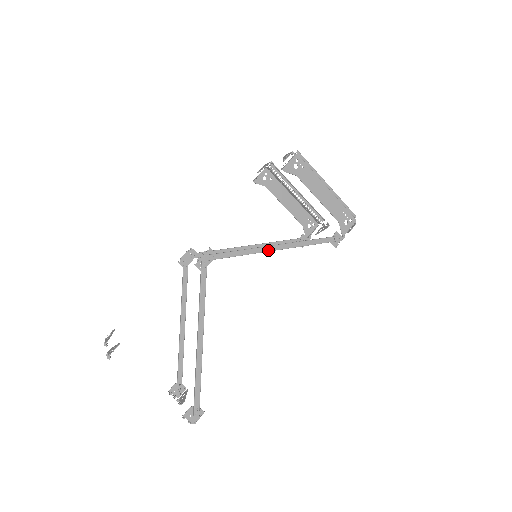
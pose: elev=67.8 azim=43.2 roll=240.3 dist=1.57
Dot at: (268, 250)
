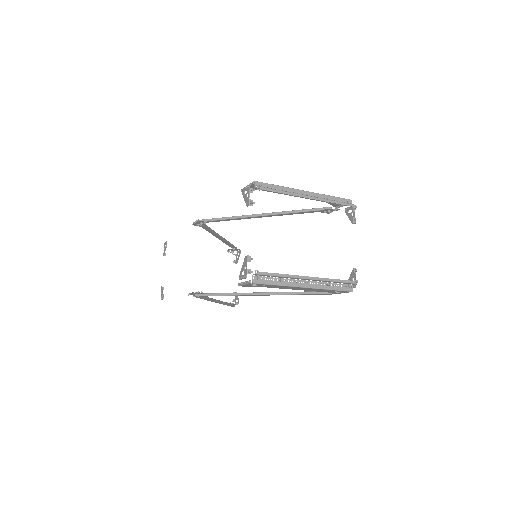
Dot at: occluded
